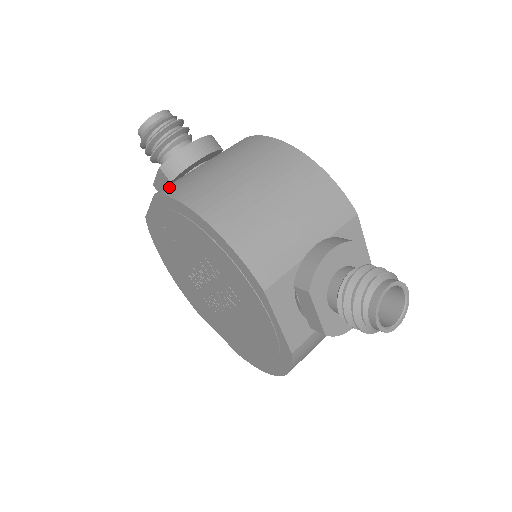
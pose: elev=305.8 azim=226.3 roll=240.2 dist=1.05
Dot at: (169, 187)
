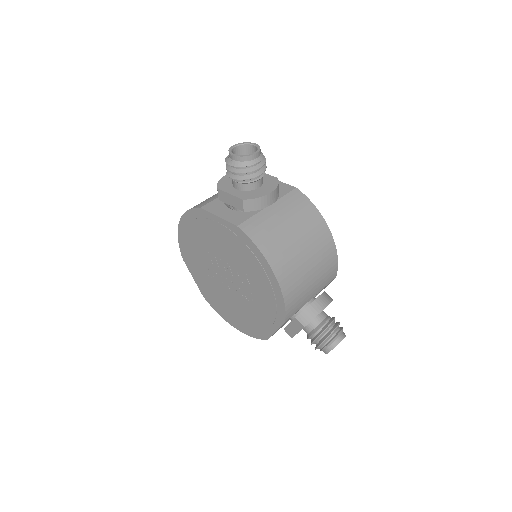
Dot at: (251, 228)
